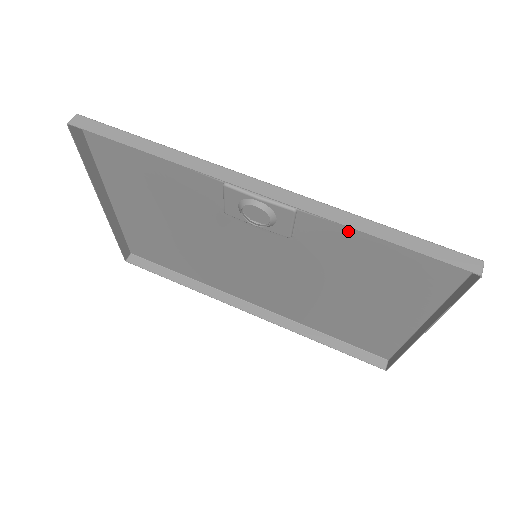
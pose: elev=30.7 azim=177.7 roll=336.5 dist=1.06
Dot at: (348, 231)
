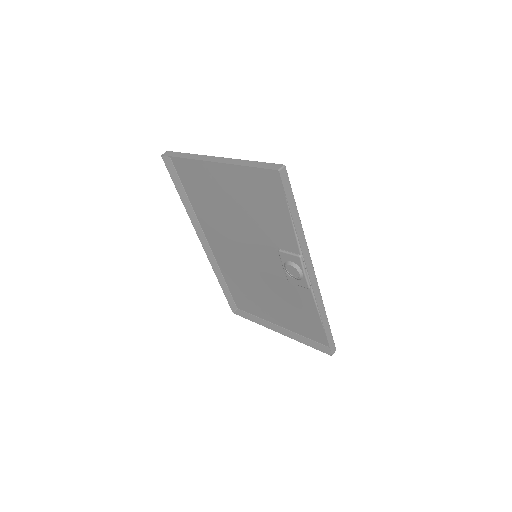
Dot at: (314, 307)
